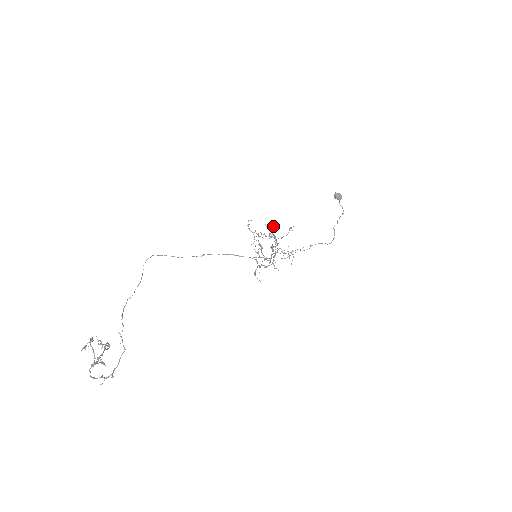
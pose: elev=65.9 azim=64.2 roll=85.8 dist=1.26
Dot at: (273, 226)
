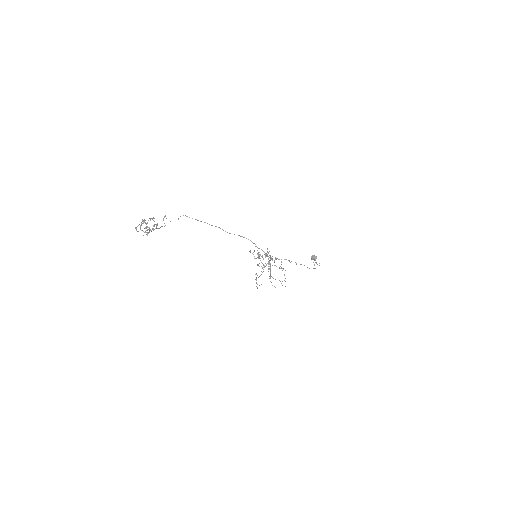
Dot at: (267, 248)
